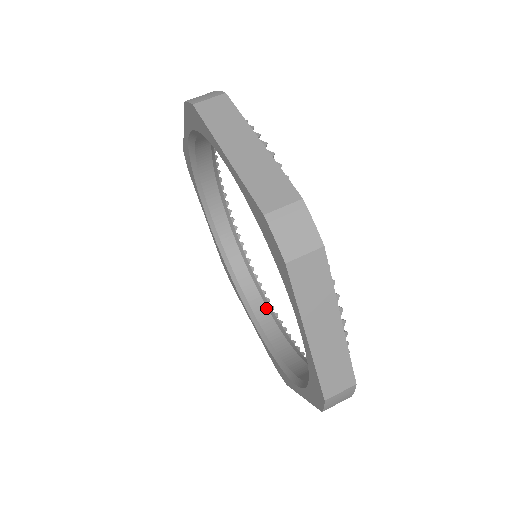
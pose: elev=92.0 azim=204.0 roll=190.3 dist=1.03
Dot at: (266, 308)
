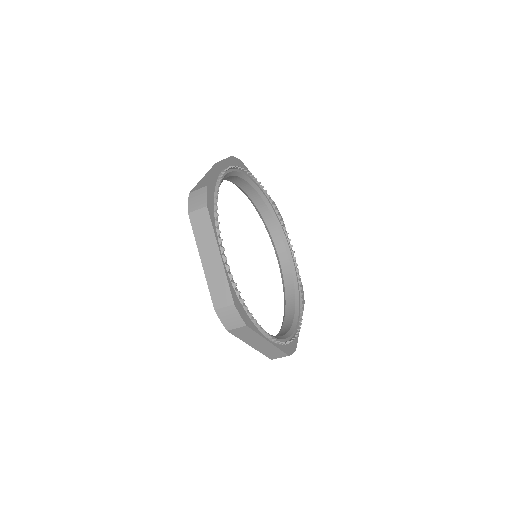
Dot at: (293, 317)
